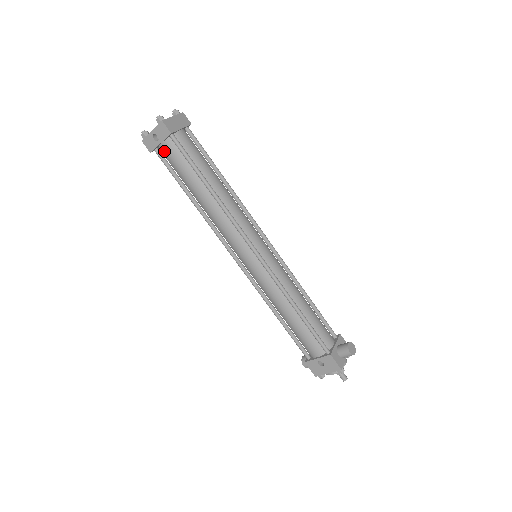
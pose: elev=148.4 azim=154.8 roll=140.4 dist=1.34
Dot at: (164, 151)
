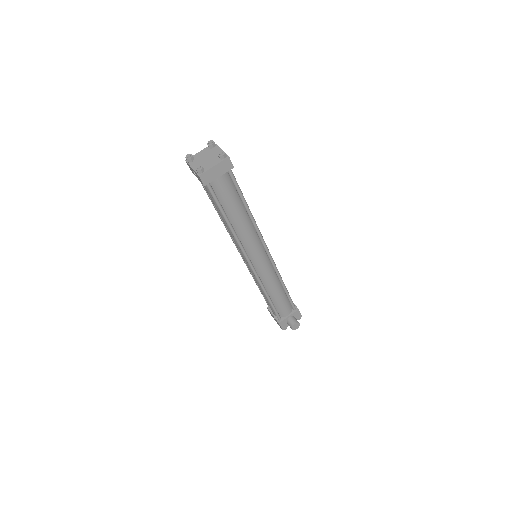
Dot at: occluded
